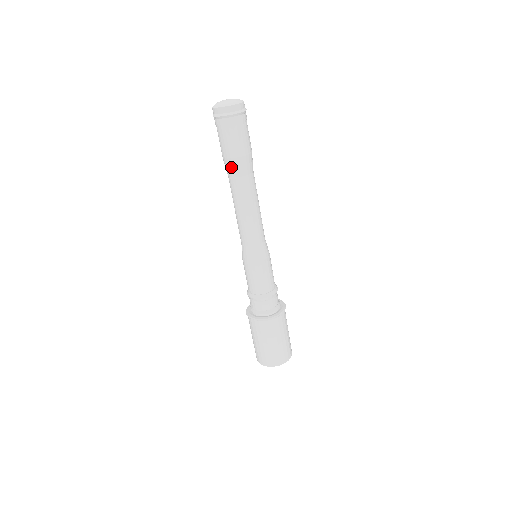
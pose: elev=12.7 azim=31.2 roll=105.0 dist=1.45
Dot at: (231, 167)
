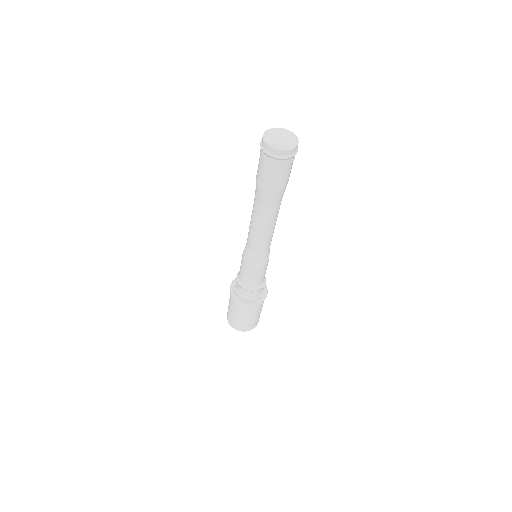
Dot at: (263, 196)
